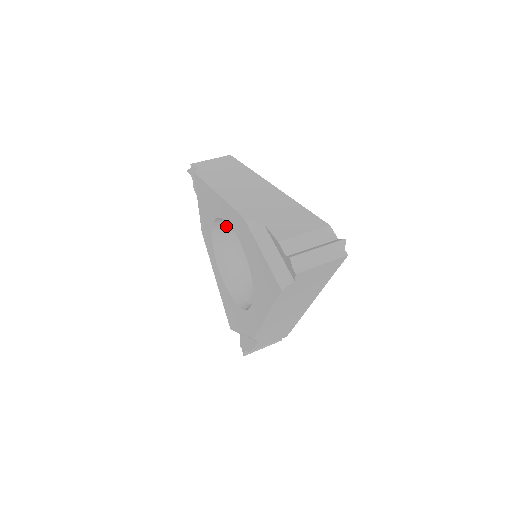
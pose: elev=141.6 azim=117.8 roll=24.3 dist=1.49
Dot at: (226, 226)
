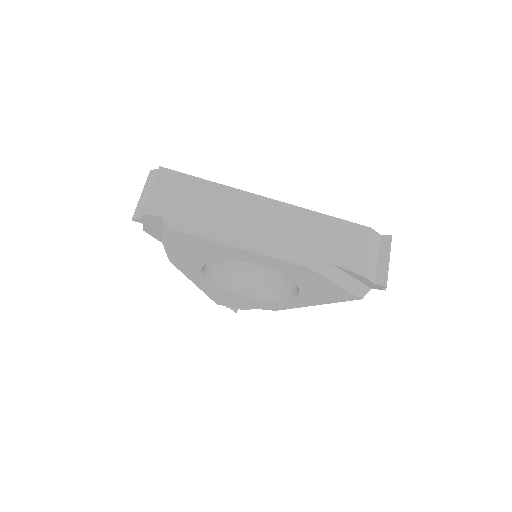
Dot at: occluded
